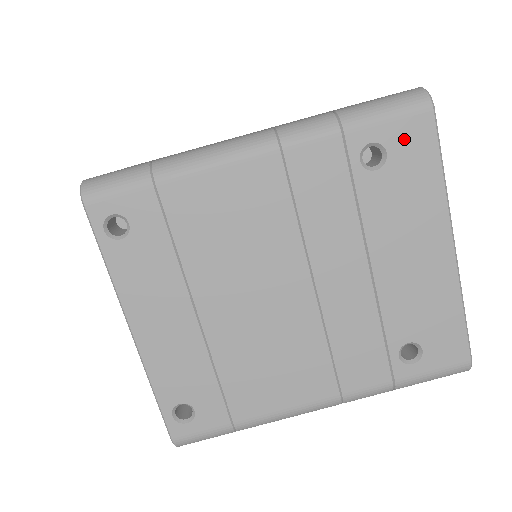
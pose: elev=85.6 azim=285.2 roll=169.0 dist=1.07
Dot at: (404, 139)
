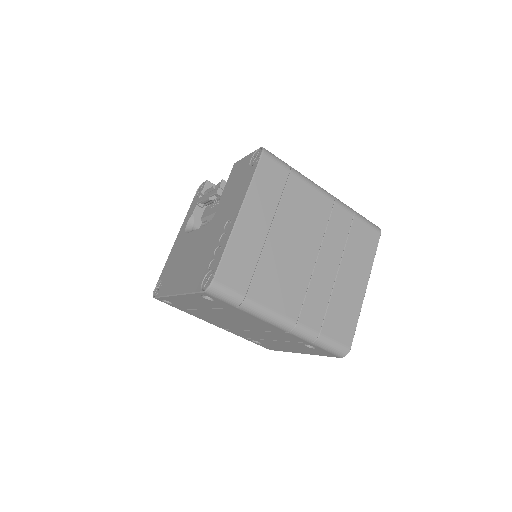
Dot at: (324, 352)
